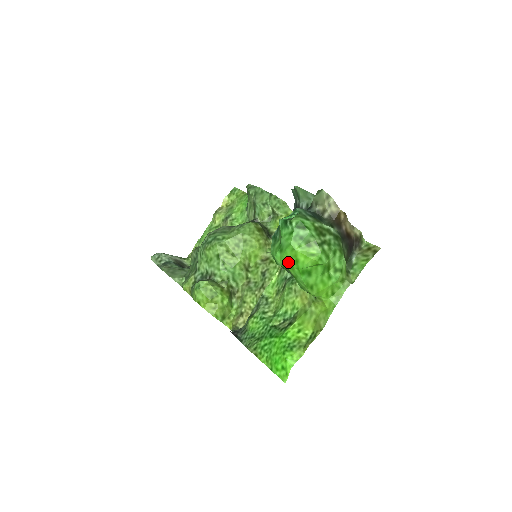
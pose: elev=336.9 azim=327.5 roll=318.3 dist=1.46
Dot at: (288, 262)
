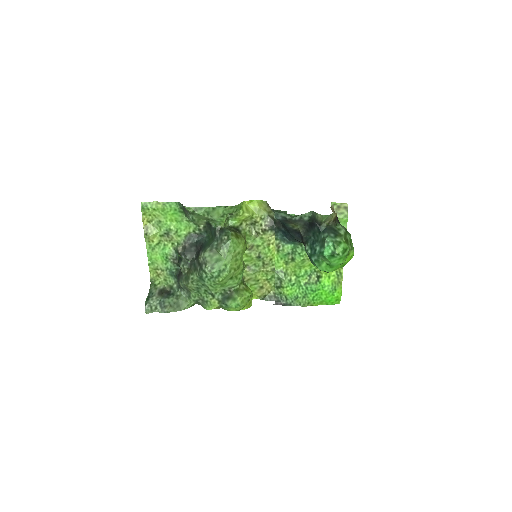
Dot at: occluded
